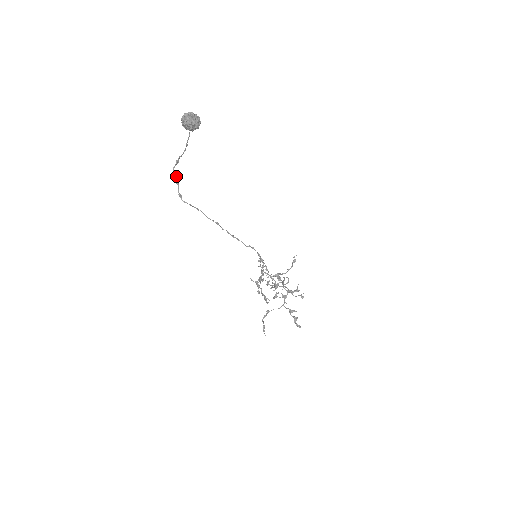
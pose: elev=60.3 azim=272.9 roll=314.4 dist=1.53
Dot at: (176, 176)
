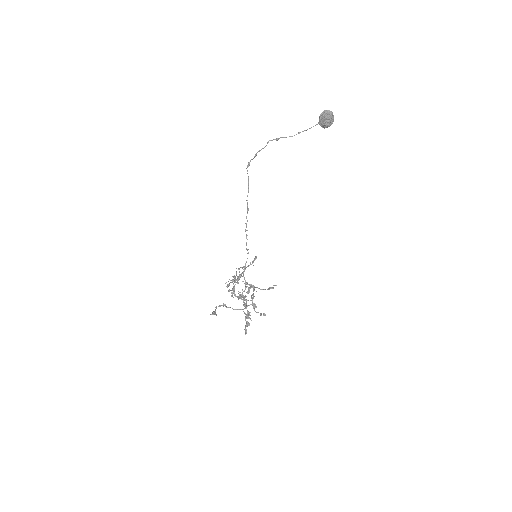
Dot at: occluded
